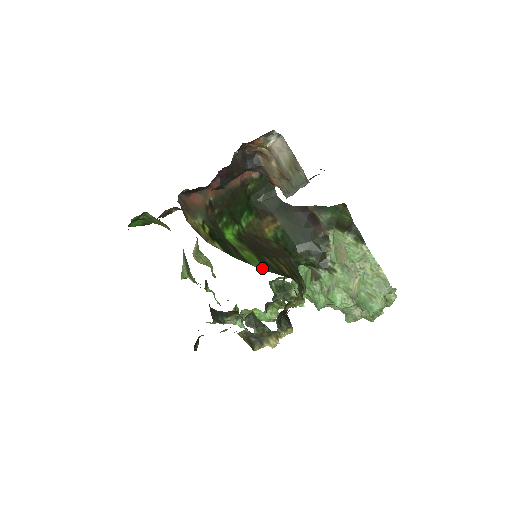
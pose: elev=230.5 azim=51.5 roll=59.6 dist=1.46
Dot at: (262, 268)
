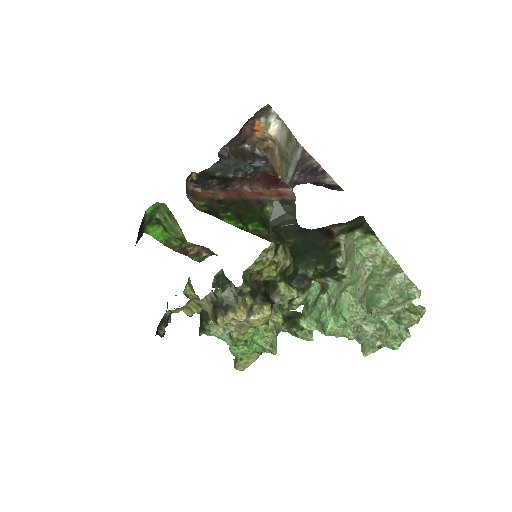
Dot at: occluded
